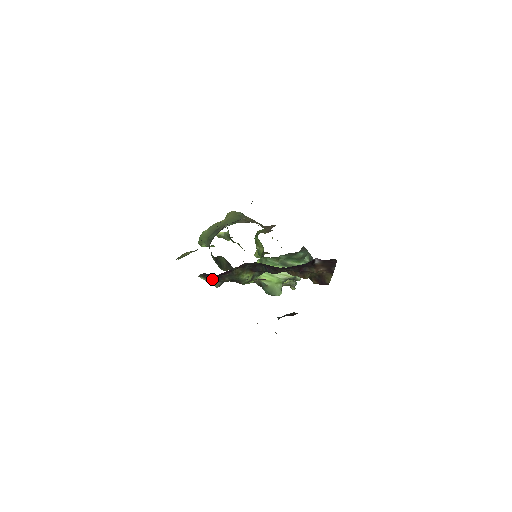
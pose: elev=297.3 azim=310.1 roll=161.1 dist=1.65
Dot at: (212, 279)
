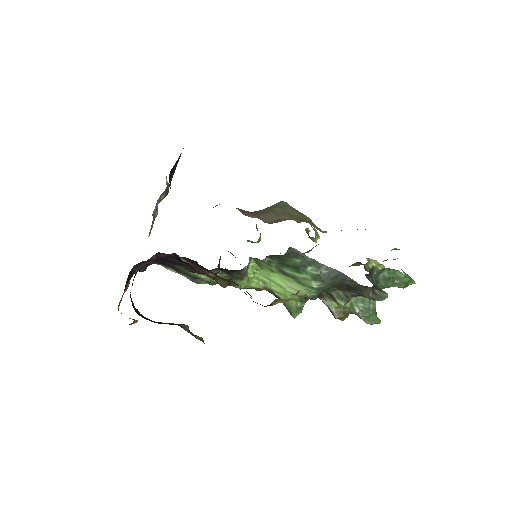
Dot at: (175, 270)
